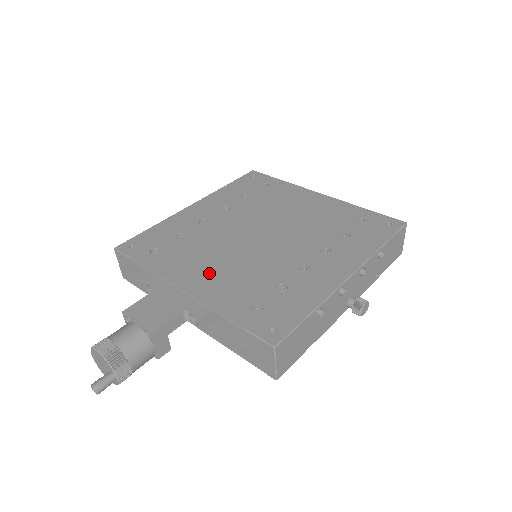
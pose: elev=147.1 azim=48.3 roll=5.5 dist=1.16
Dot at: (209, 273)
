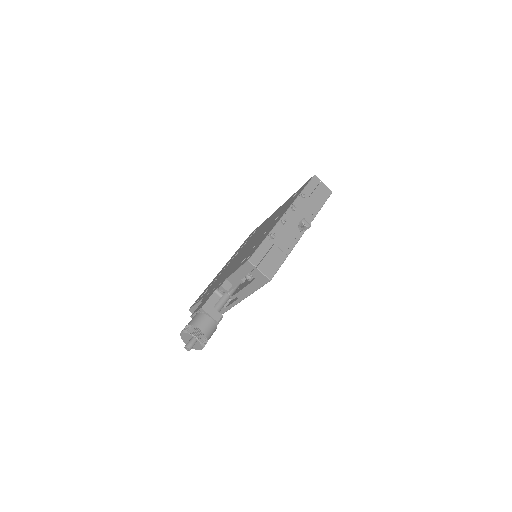
Dot at: occluded
